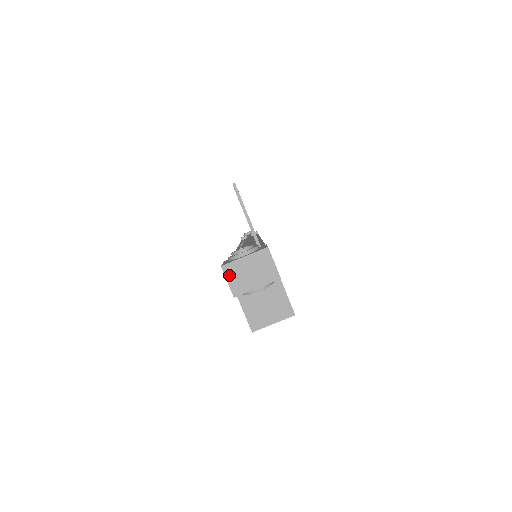
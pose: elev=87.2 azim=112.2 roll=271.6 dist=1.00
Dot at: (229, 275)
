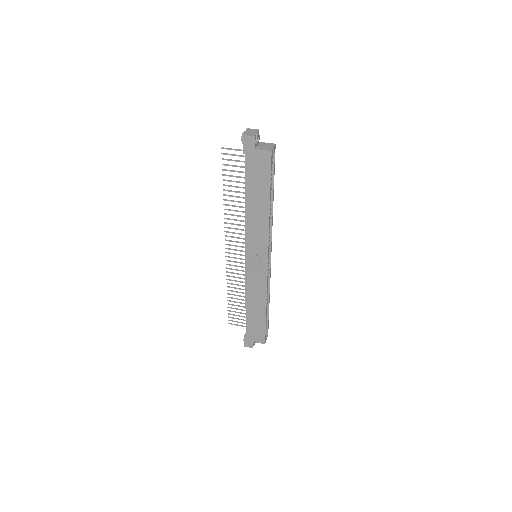
Dot at: (247, 135)
